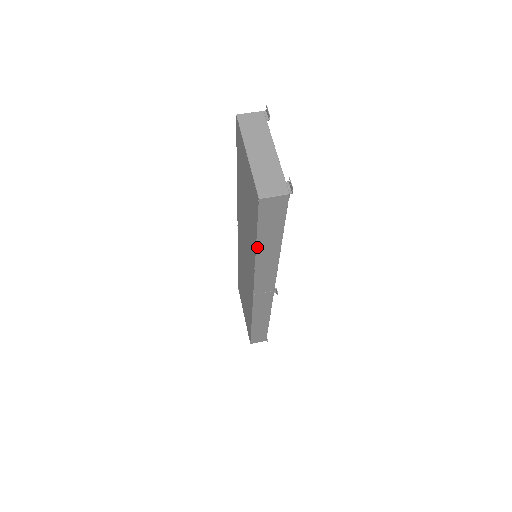
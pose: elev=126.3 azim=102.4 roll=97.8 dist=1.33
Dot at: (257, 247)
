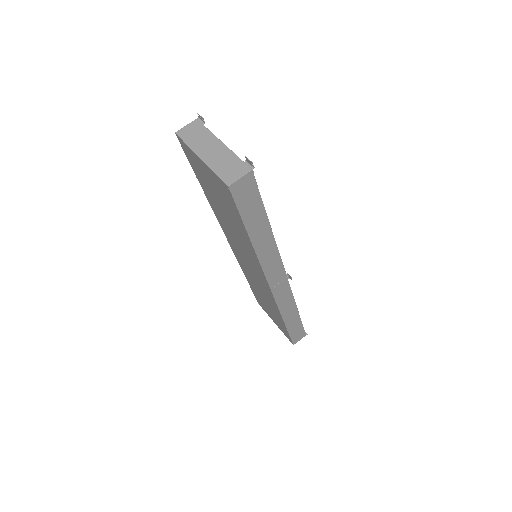
Dot at: (250, 237)
